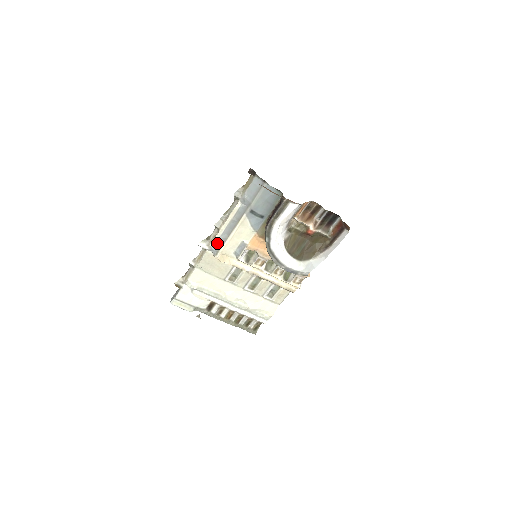
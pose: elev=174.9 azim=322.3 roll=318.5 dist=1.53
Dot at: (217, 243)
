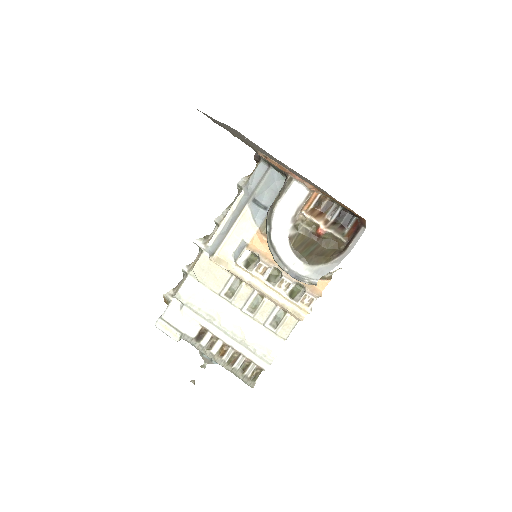
Dot at: (215, 242)
